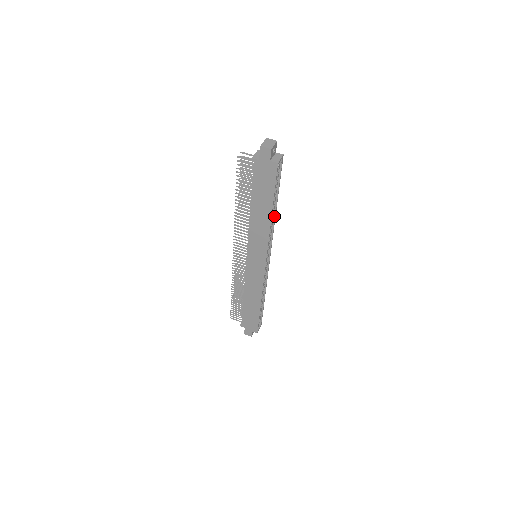
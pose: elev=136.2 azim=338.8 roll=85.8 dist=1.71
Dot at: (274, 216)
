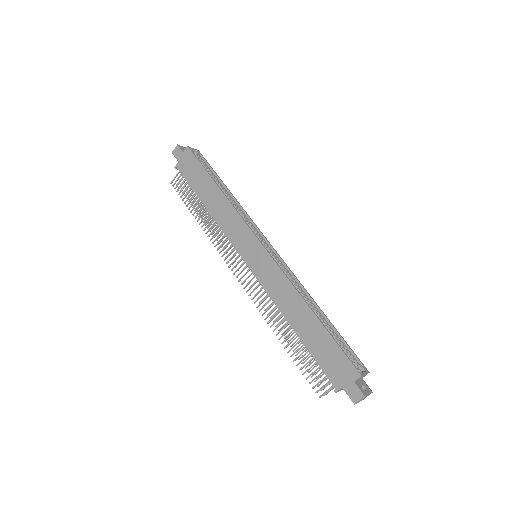
Dot at: (235, 200)
